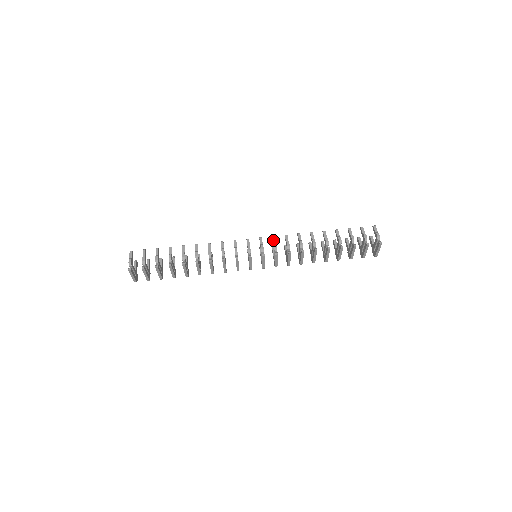
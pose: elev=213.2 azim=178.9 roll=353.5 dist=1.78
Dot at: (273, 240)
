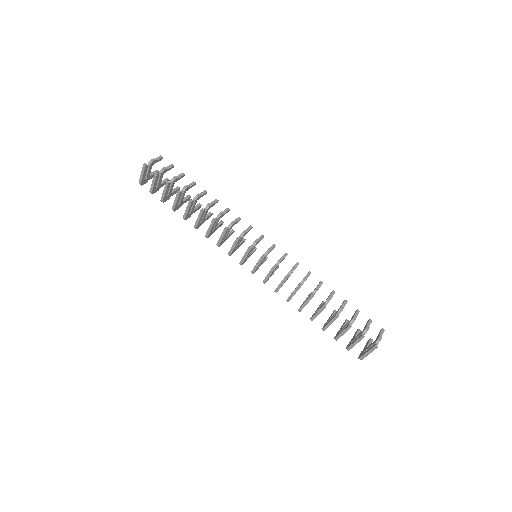
Dot at: (283, 256)
